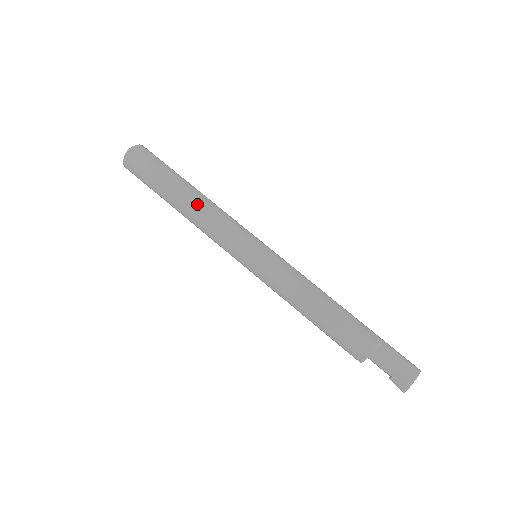
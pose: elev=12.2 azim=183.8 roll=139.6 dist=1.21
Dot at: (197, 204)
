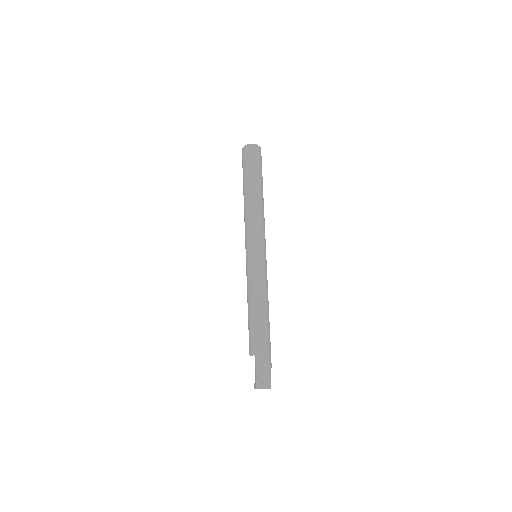
Dot at: (249, 204)
